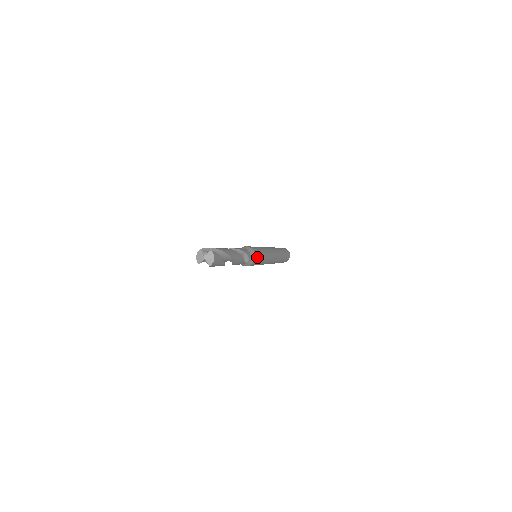
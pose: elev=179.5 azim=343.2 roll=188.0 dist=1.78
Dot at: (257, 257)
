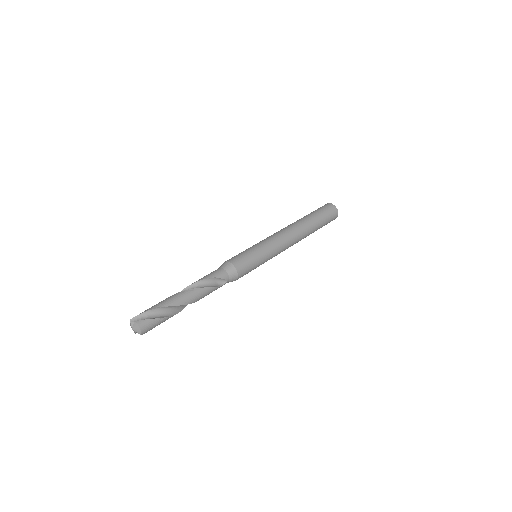
Dot at: (242, 268)
